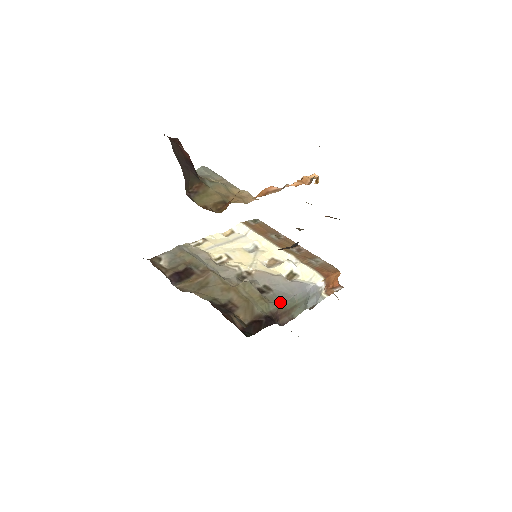
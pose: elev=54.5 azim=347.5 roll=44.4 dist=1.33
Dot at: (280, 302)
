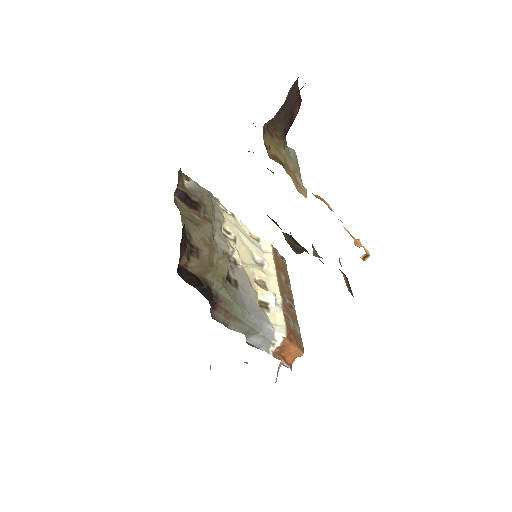
Dot at: (233, 299)
